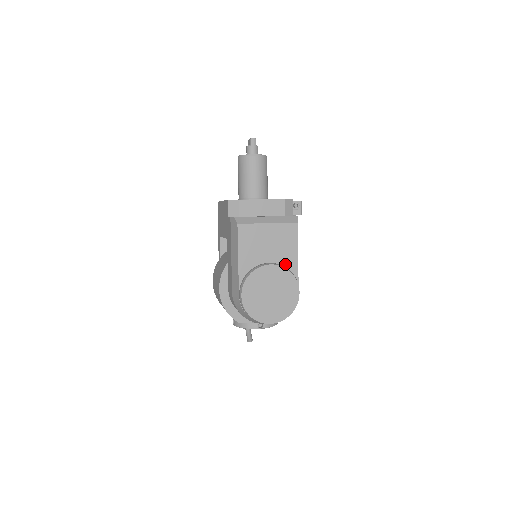
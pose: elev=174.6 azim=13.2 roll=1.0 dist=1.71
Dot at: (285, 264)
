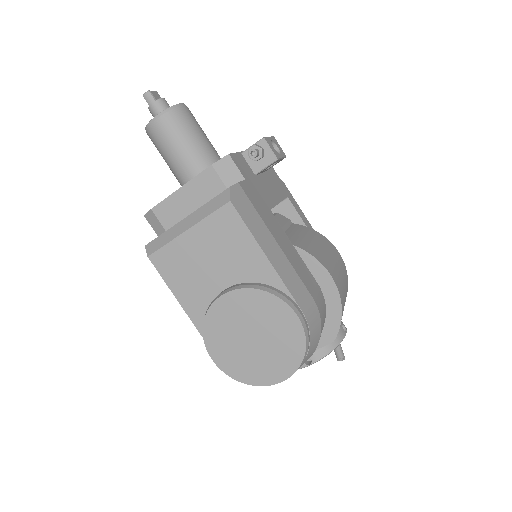
Dot at: (252, 278)
